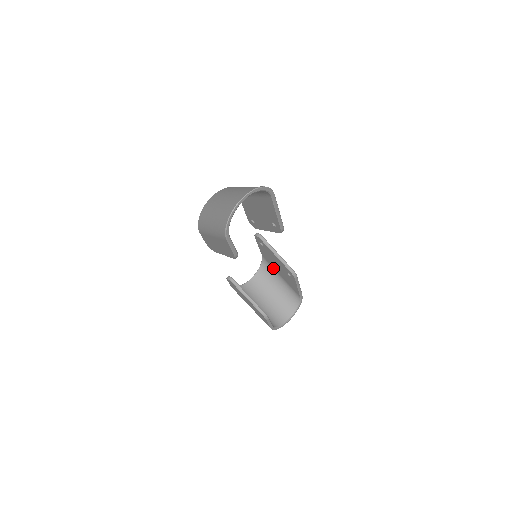
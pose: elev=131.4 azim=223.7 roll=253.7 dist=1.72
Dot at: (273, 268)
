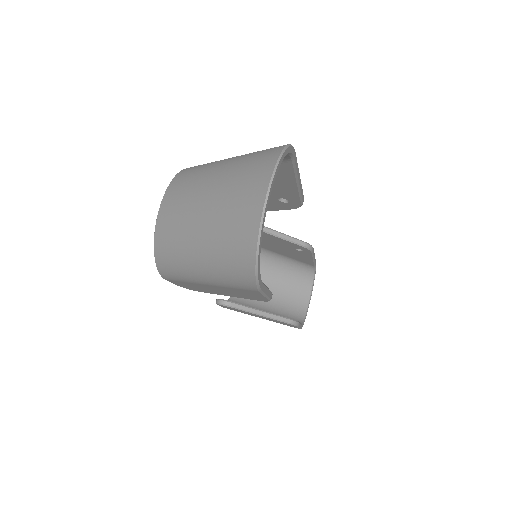
Dot at: (263, 249)
